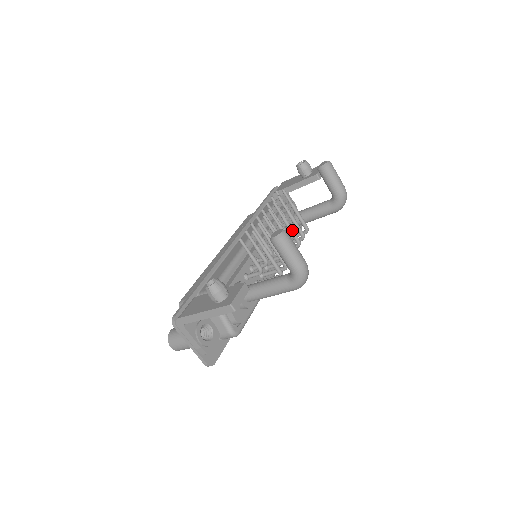
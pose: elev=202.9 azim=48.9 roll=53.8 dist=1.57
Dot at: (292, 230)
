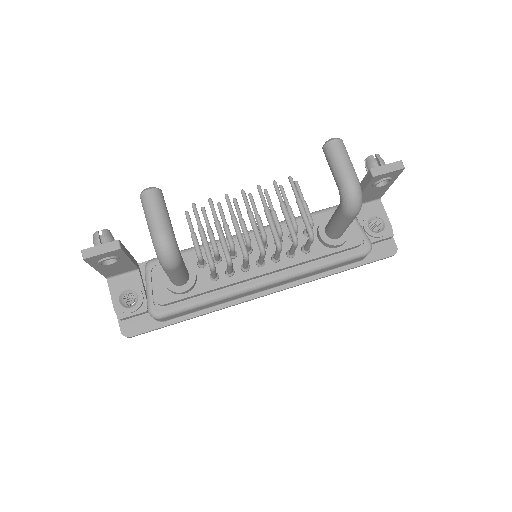
Dot at: (271, 224)
